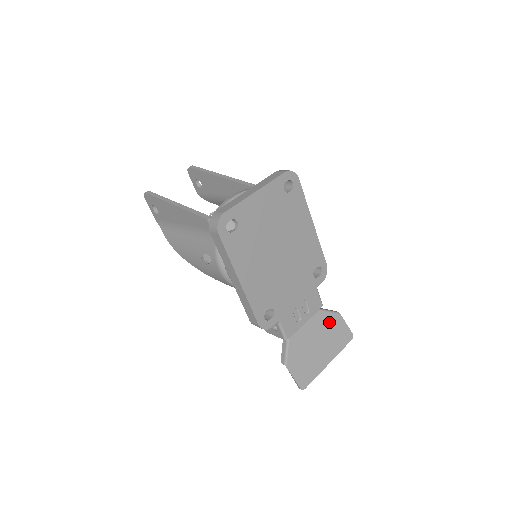
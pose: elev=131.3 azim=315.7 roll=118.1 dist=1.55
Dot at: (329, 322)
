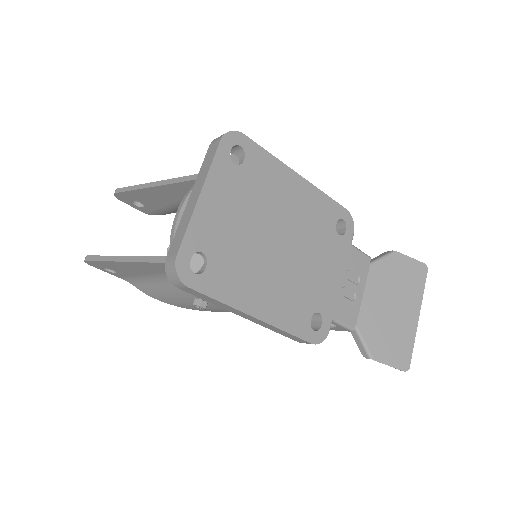
Dot at: (389, 271)
